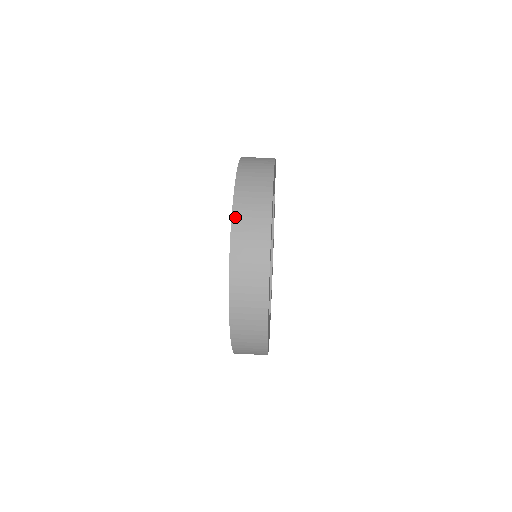
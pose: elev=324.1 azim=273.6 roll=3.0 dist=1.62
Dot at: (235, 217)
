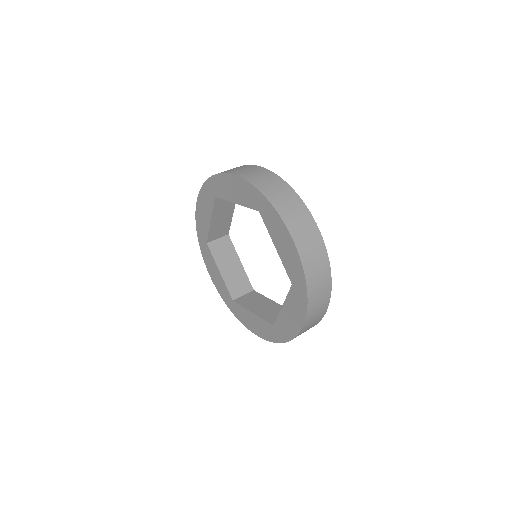
Dot at: (302, 254)
